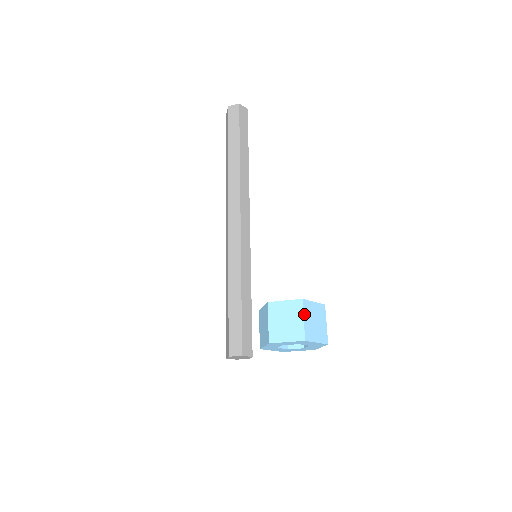
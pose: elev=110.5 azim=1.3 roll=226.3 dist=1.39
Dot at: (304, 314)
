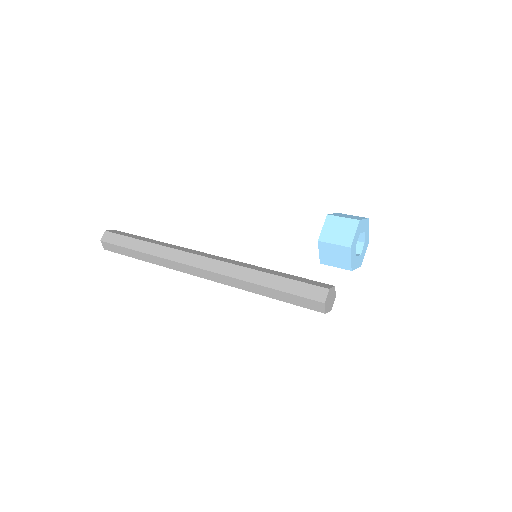
Dot at: occluded
